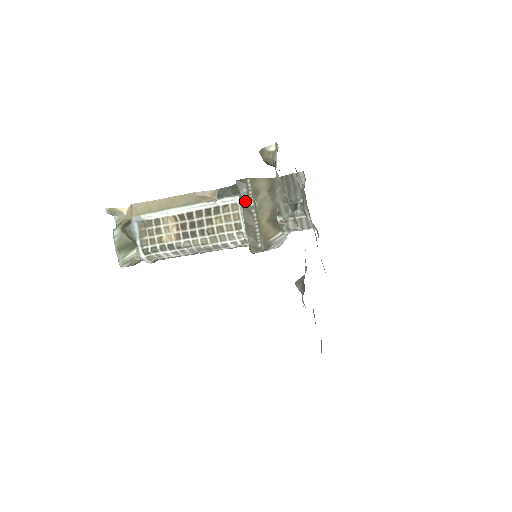
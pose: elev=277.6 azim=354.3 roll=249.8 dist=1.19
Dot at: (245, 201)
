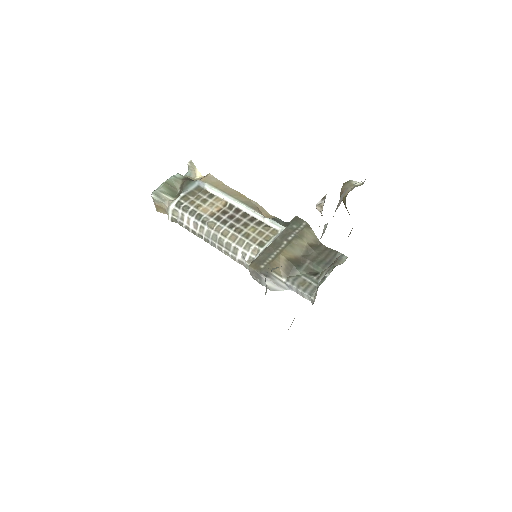
Dot at: (287, 232)
